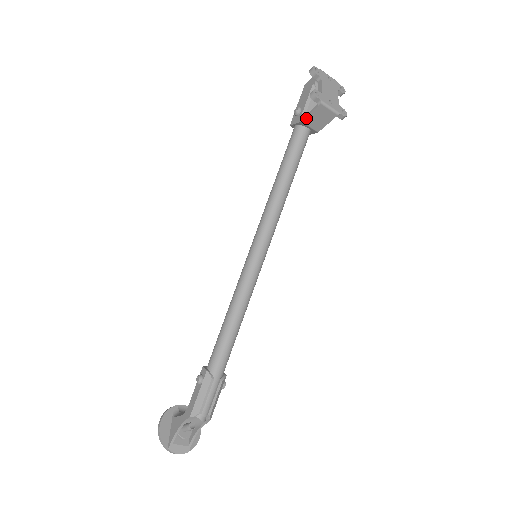
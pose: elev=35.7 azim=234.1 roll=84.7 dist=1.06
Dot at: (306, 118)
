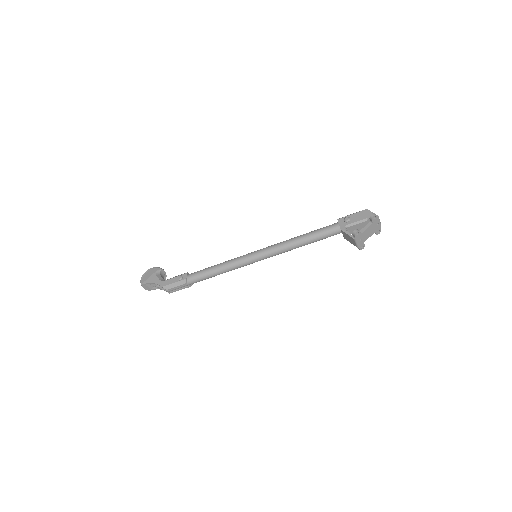
Dot at: (344, 232)
